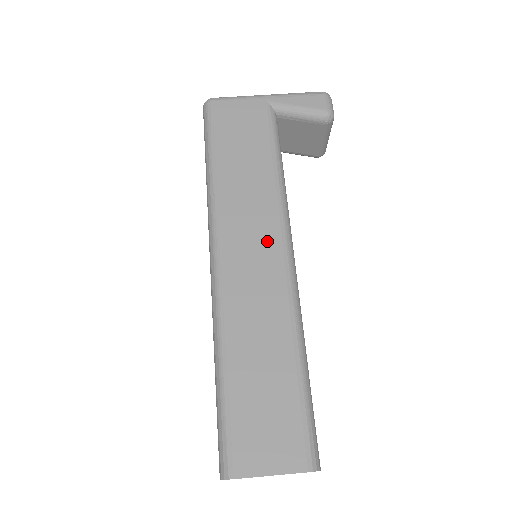
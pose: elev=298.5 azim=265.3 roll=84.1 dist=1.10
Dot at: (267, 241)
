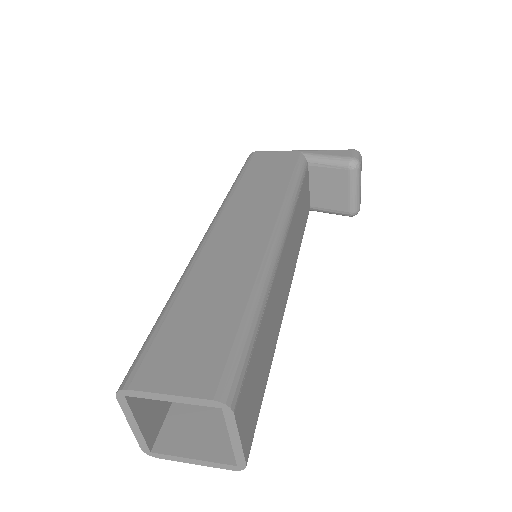
Dot at: (261, 224)
